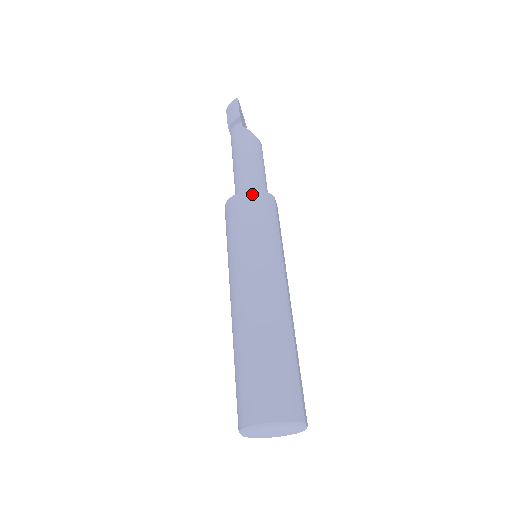
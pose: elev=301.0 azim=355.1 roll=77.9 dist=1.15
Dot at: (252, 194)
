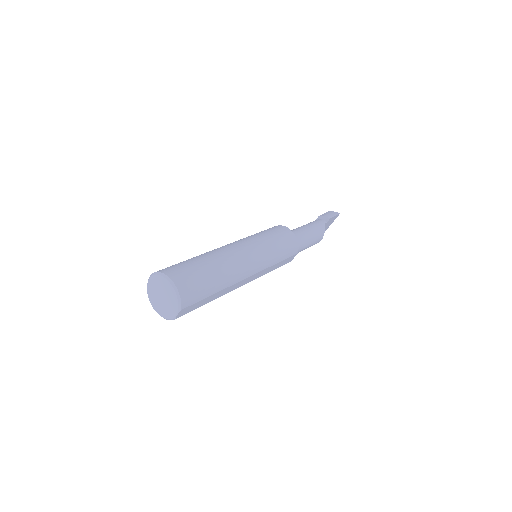
Dot at: (293, 235)
